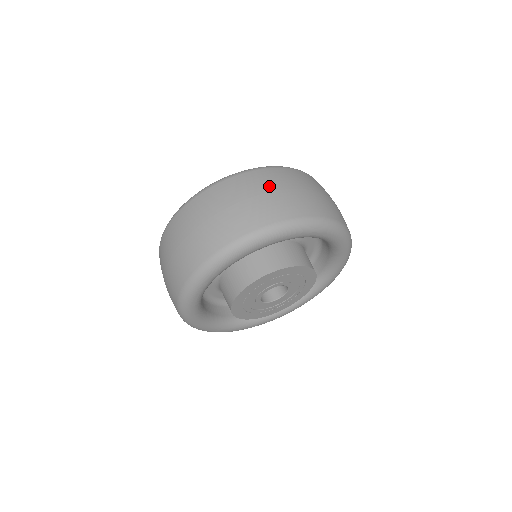
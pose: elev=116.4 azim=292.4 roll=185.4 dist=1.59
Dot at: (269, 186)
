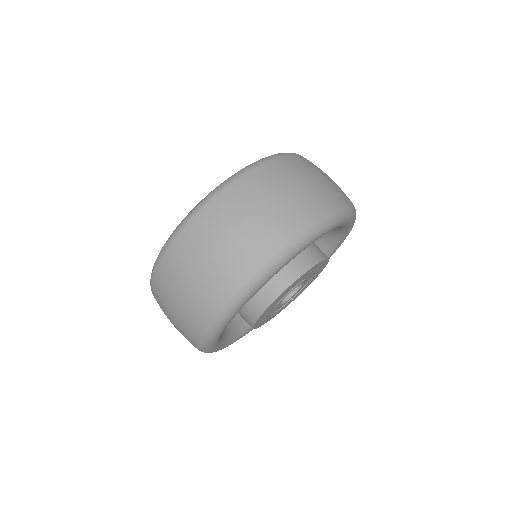
Dot at: (207, 246)
